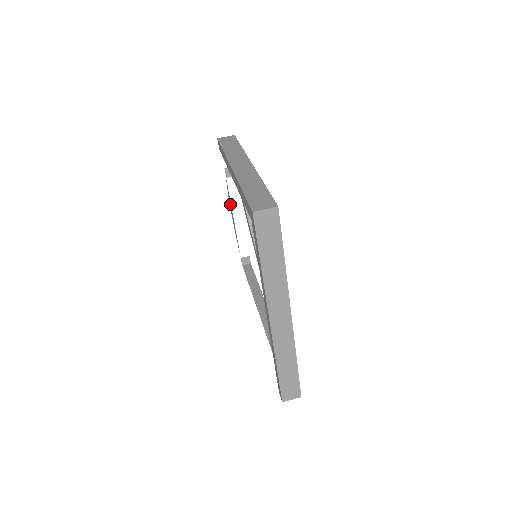
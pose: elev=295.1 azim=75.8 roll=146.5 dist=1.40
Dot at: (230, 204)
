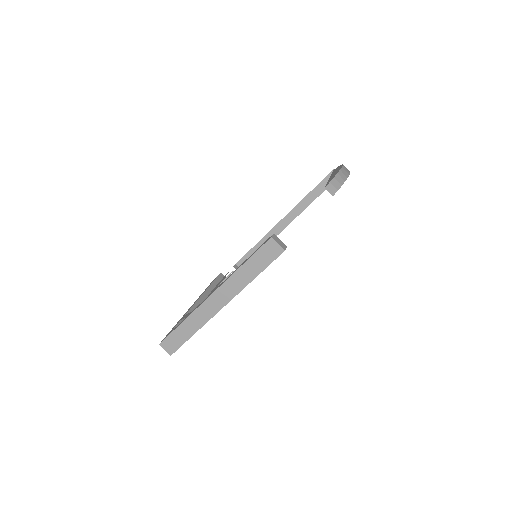
Dot at: (333, 175)
